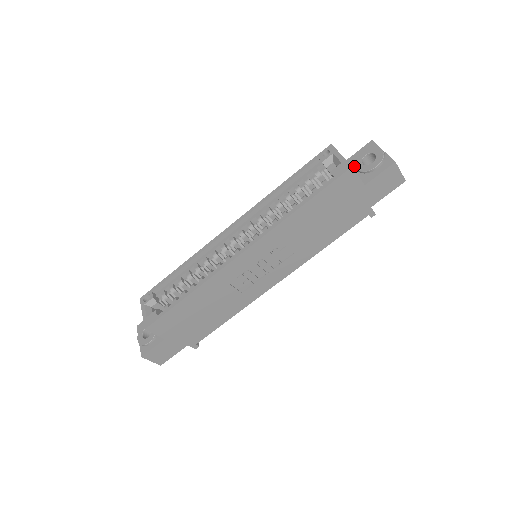
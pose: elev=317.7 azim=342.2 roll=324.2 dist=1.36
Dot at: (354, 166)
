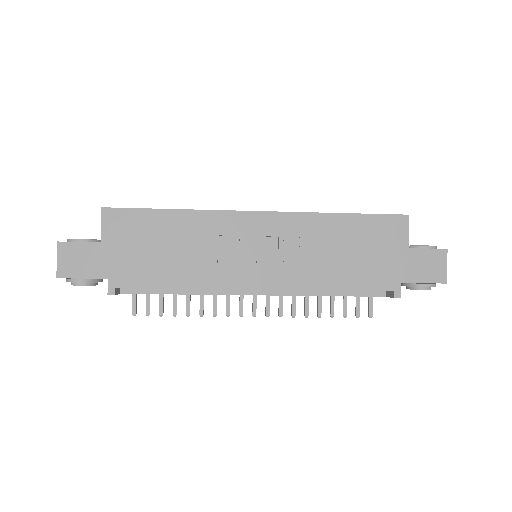
Dot at: occluded
